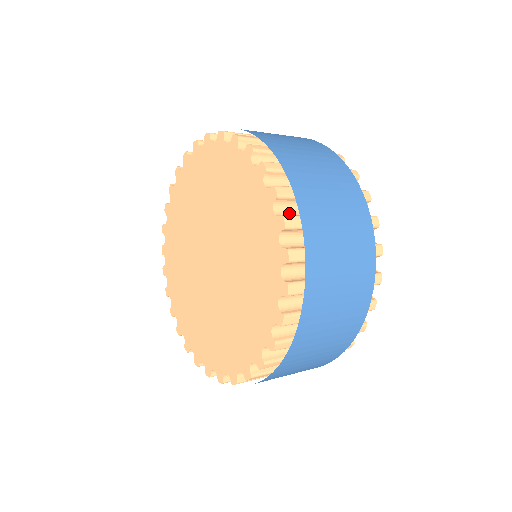
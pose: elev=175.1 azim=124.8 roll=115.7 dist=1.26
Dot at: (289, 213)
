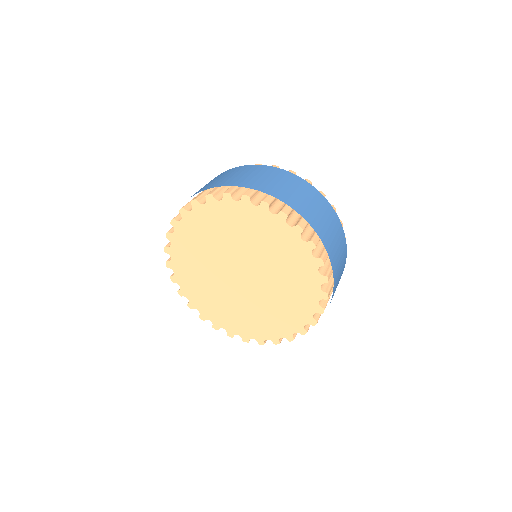
Dot at: (306, 234)
